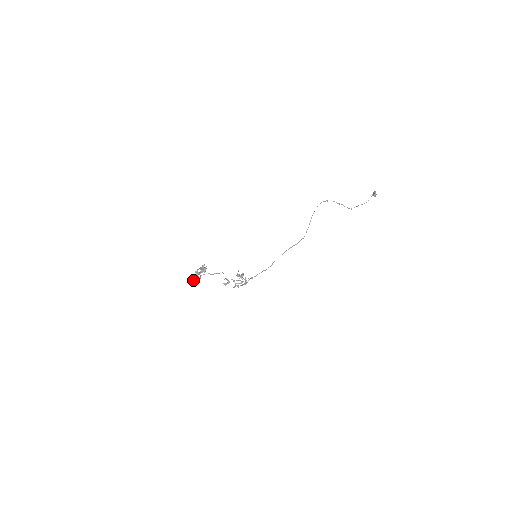
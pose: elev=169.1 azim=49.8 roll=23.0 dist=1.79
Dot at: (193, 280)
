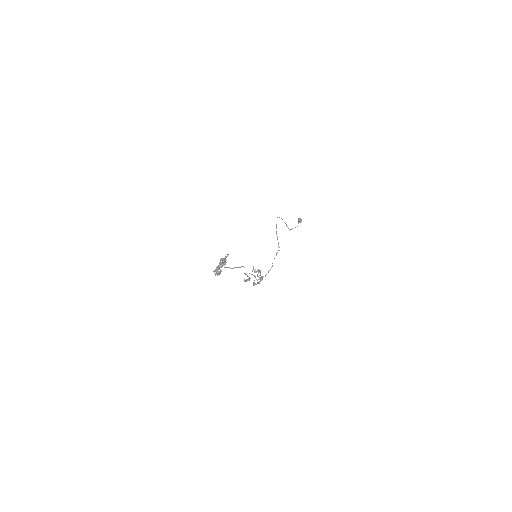
Dot at: (218, 273)
